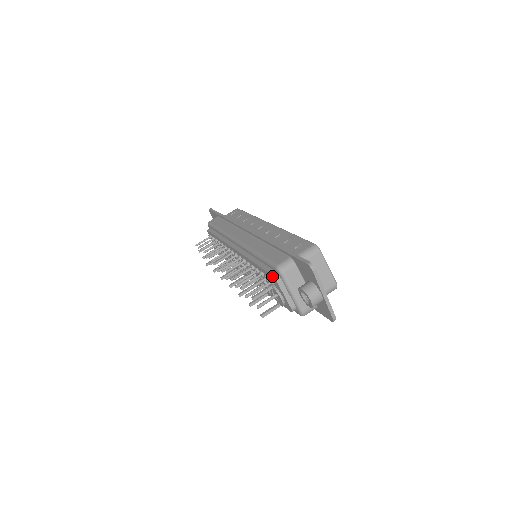
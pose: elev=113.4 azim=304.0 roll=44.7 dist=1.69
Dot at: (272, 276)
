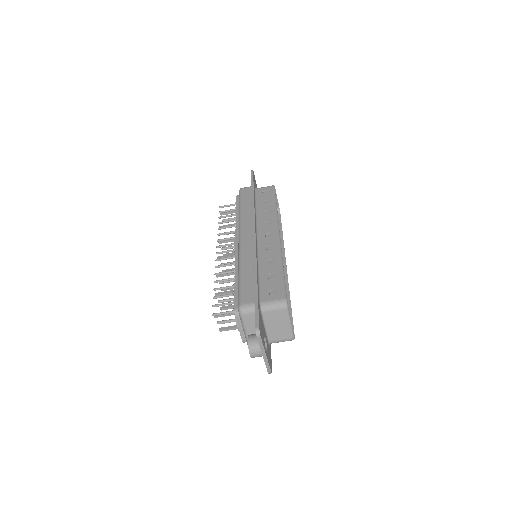
Dot at: (234, 309)
